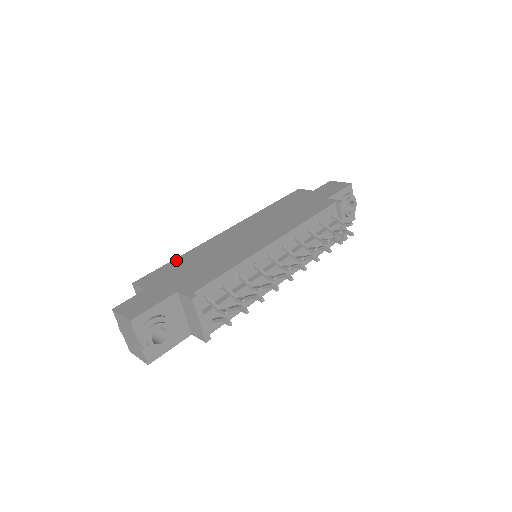
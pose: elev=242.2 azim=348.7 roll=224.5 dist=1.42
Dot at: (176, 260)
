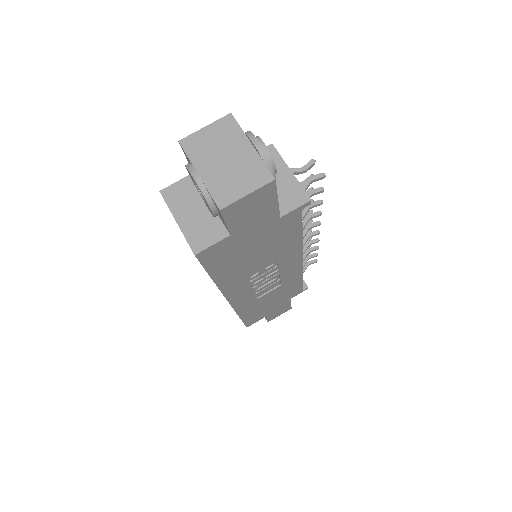
Dot at: occluded
